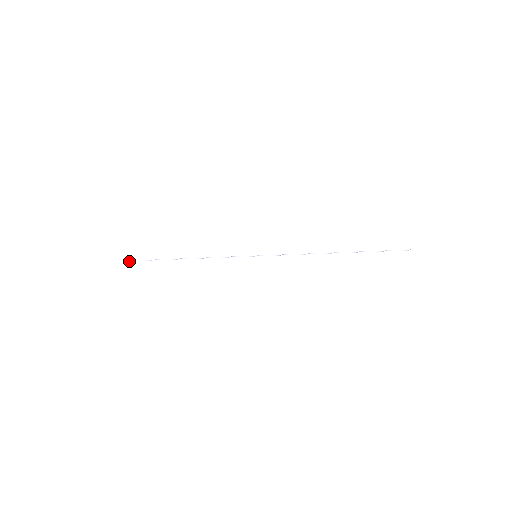
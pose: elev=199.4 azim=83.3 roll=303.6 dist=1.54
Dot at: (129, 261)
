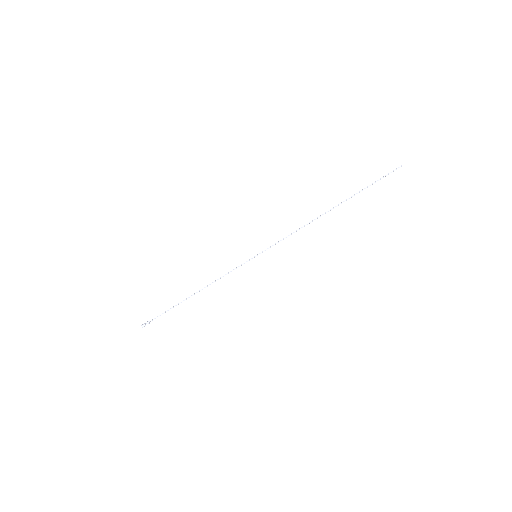
Dot at: (146, 323)
